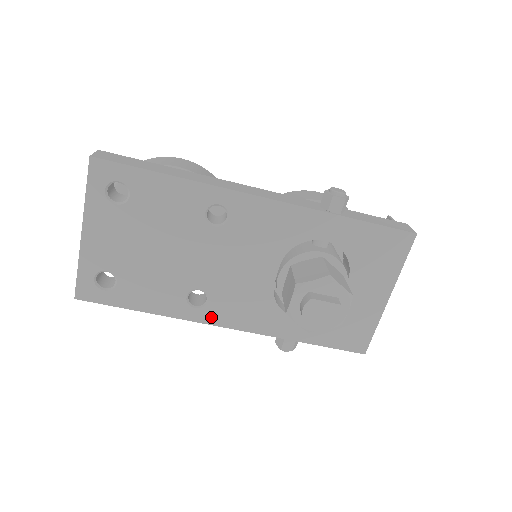
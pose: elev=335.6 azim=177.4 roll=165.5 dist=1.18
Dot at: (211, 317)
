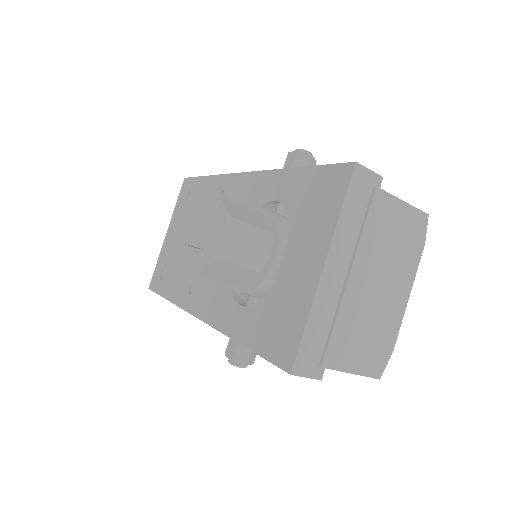
Dot at: (193, 304)
